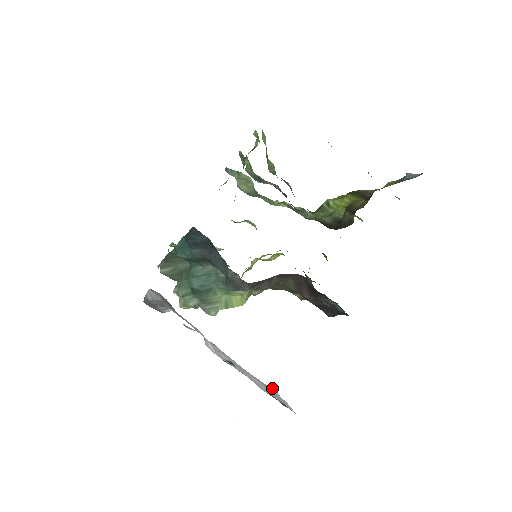
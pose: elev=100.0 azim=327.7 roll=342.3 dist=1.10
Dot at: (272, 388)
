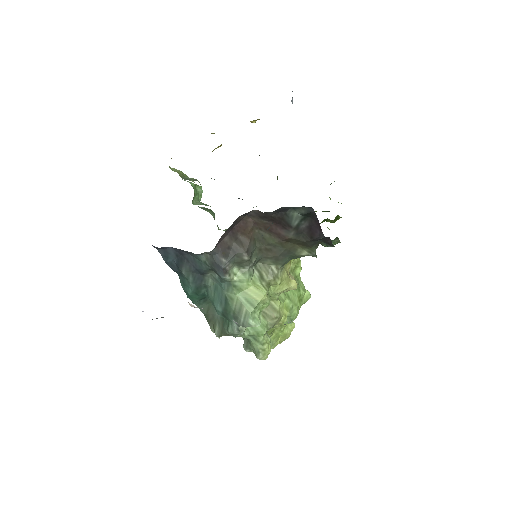
Dot at: occluded
